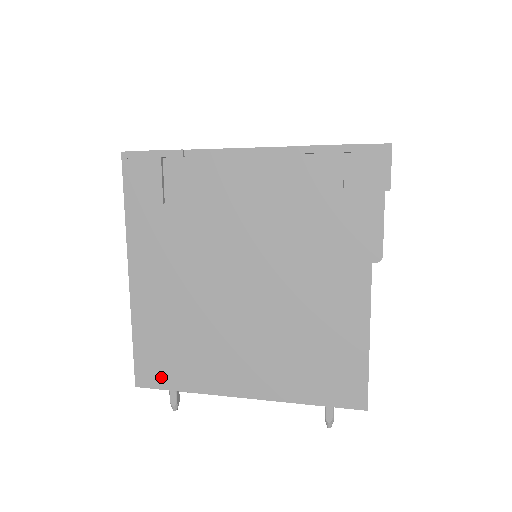
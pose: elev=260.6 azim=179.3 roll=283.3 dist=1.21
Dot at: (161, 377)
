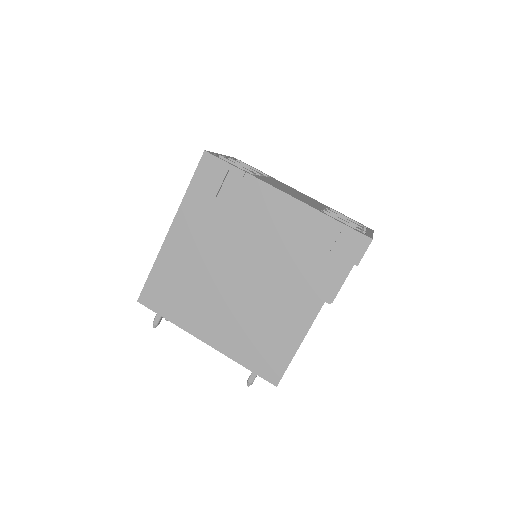
Dot at: (157, 304)
